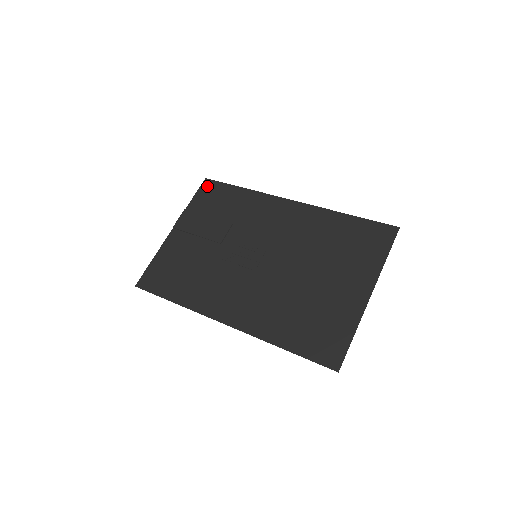
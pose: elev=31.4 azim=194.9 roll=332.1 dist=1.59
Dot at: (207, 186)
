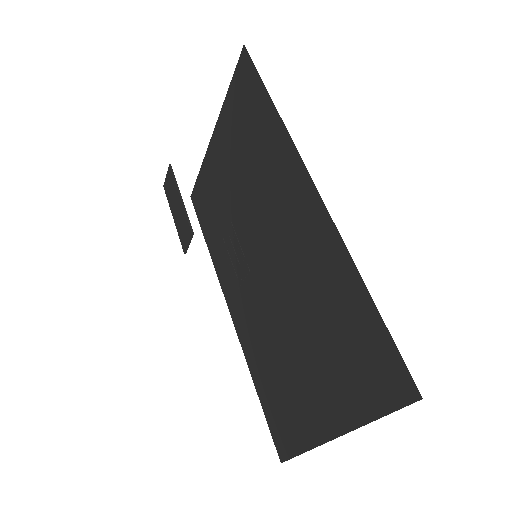
Dot at: (242, 67)
